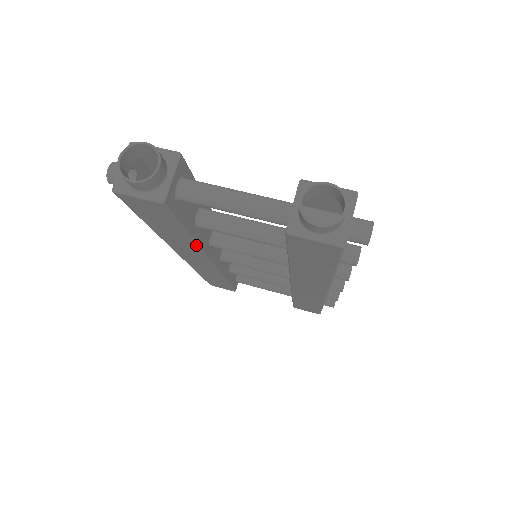
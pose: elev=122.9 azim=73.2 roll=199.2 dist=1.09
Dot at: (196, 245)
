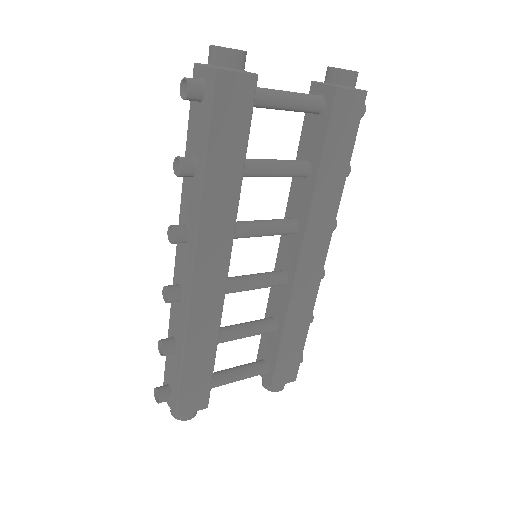
Dot at: (238, 199)
